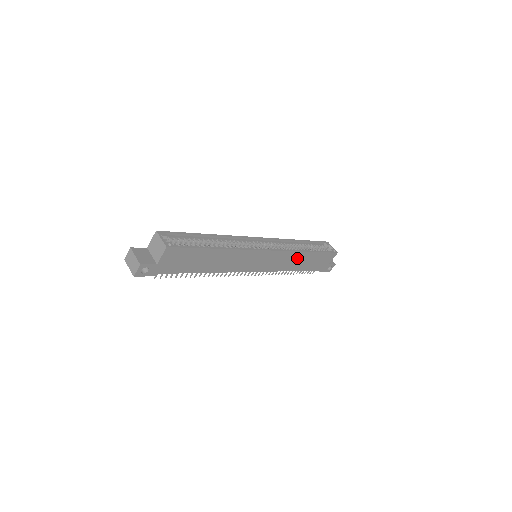
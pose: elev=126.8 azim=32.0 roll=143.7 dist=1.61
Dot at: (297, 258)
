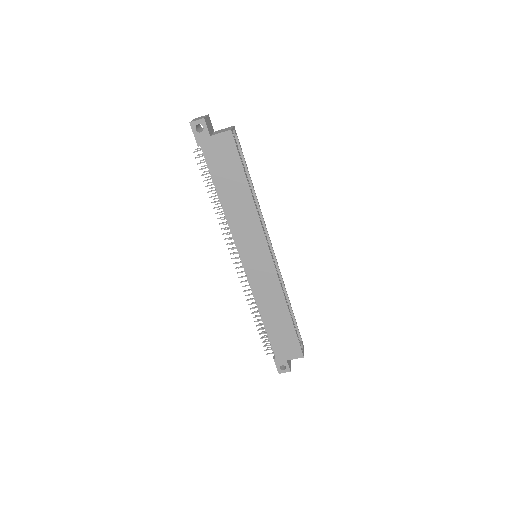
Dot at: (277, 305)
